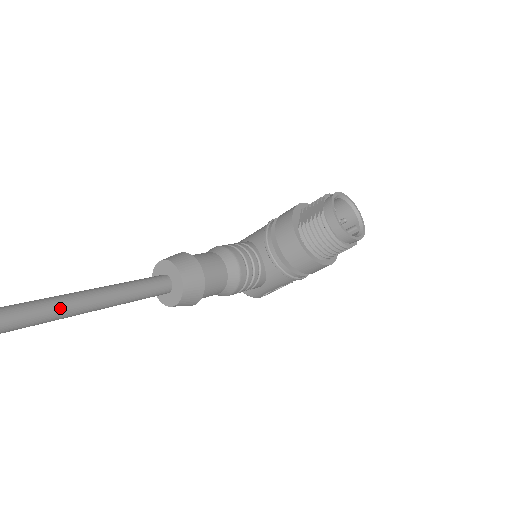
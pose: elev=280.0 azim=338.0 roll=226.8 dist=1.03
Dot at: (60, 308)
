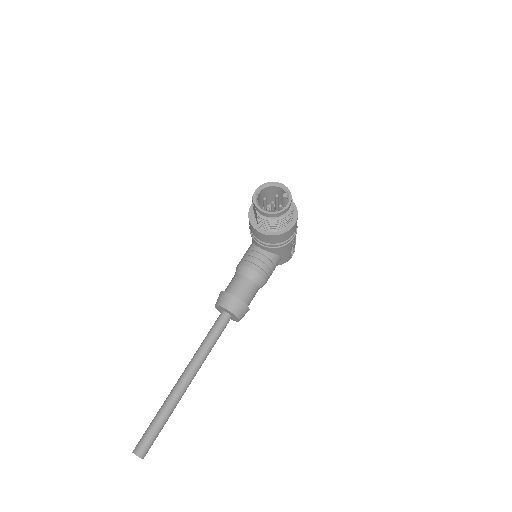
Dot at: (189, 375)
